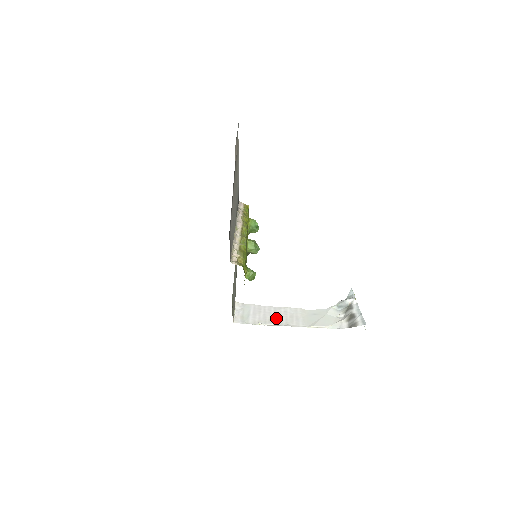
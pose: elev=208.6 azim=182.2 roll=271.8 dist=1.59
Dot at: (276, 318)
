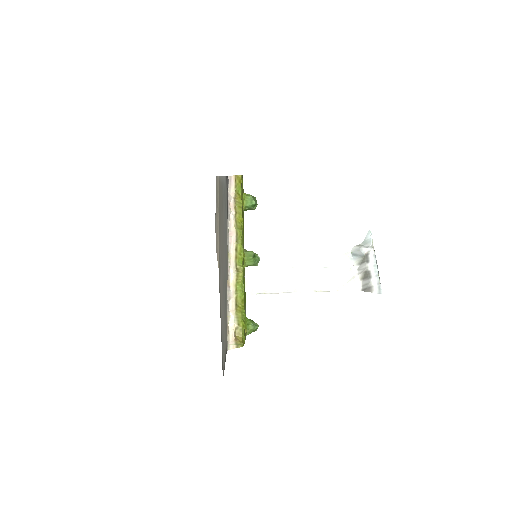
Dot at: (283, 280)
